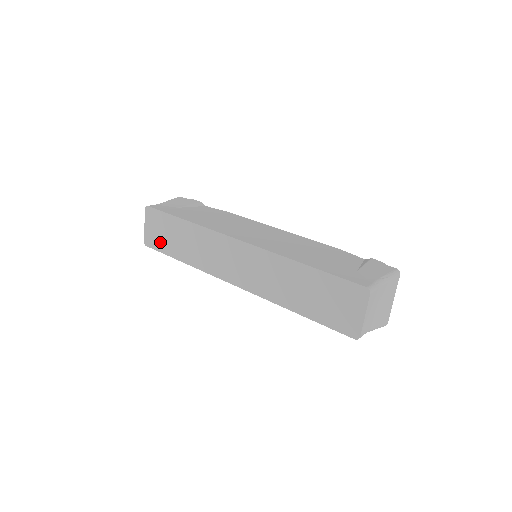
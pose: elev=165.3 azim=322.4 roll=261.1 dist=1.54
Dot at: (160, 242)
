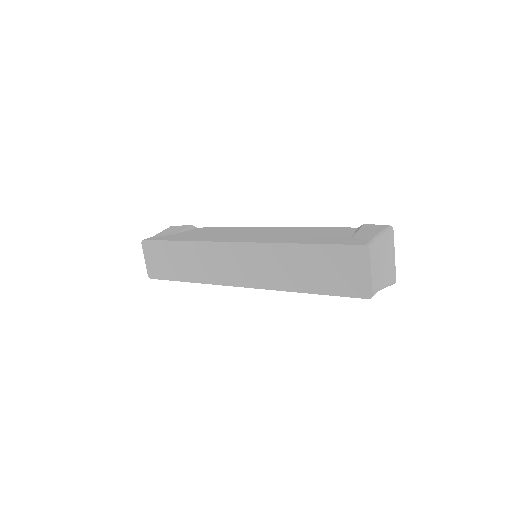
Dot at: (163, 270)
